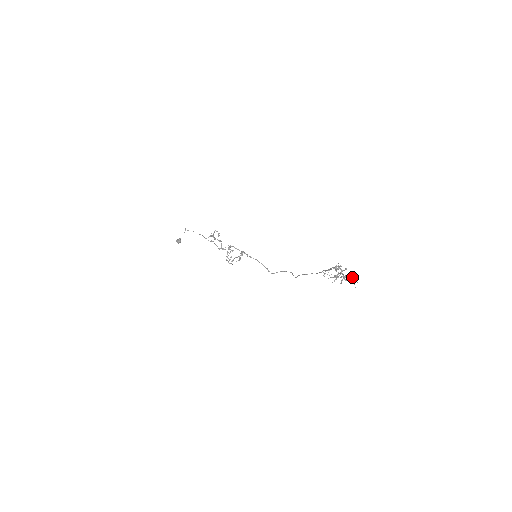
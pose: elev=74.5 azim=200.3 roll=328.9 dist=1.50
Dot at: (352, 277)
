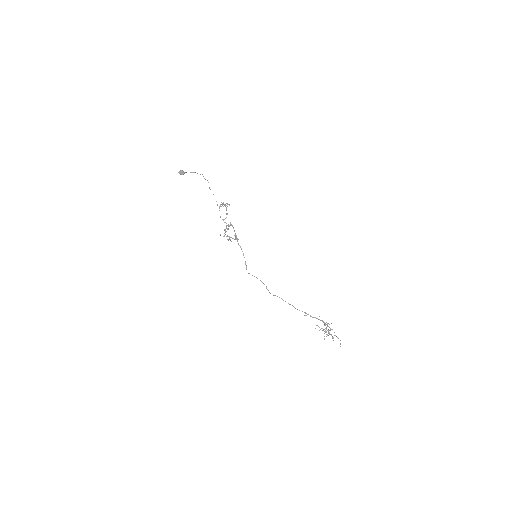
Dot at: occluded
